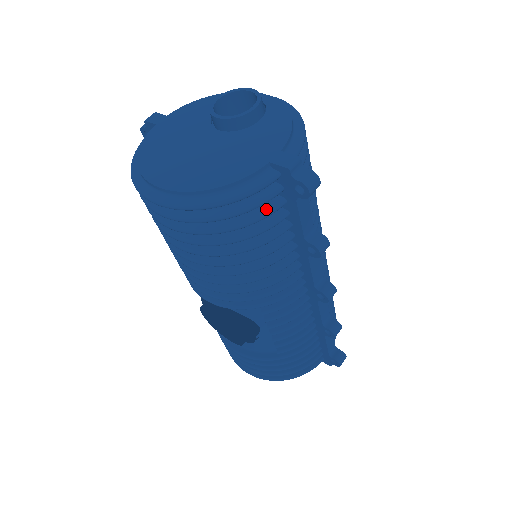
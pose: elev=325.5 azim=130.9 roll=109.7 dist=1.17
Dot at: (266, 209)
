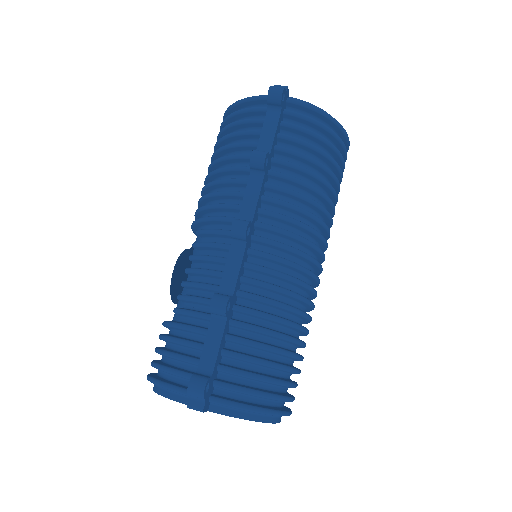
Dot at: (253, 119)
